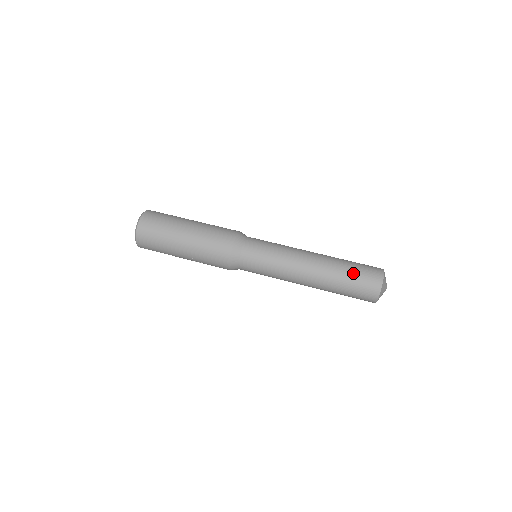
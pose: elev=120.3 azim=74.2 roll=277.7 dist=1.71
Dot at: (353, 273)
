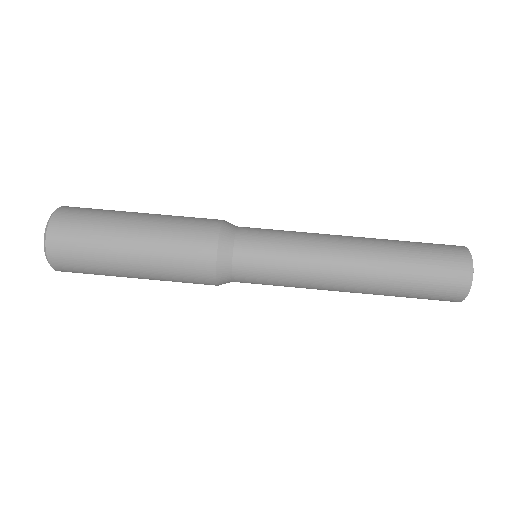
Dot at: (423, 273)
